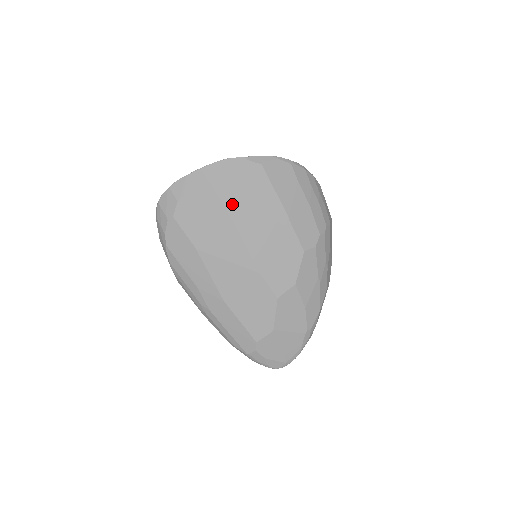
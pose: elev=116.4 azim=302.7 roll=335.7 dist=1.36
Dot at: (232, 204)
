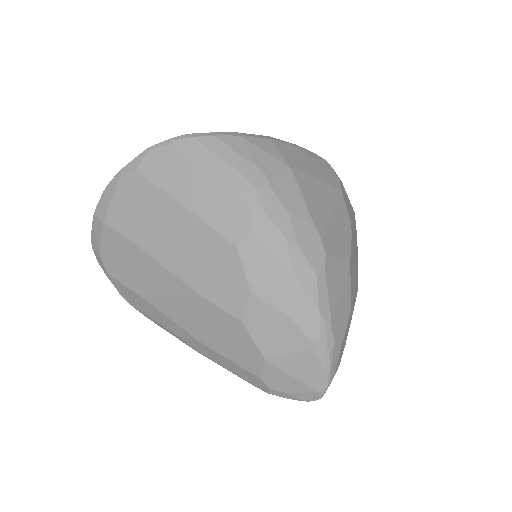
Dot at: (134, 234)
